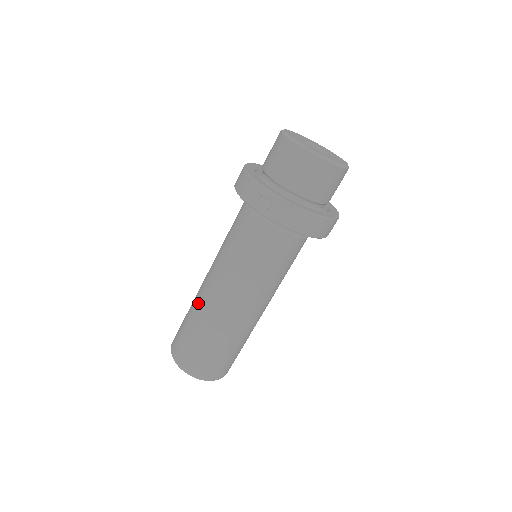
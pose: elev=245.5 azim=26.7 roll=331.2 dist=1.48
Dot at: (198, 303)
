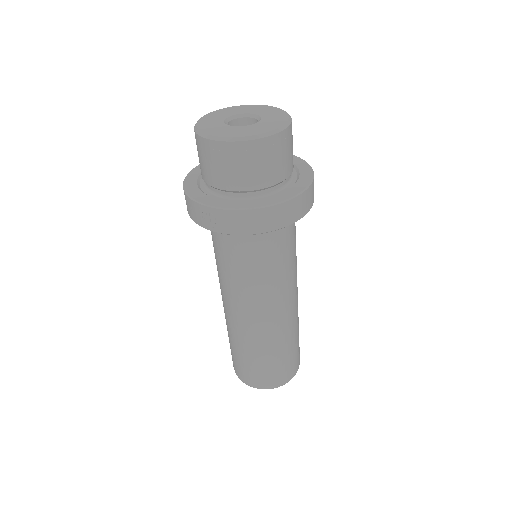
Dot at: (226, 323)
